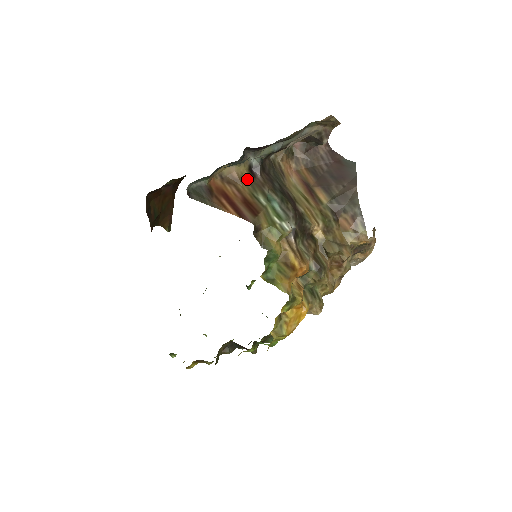
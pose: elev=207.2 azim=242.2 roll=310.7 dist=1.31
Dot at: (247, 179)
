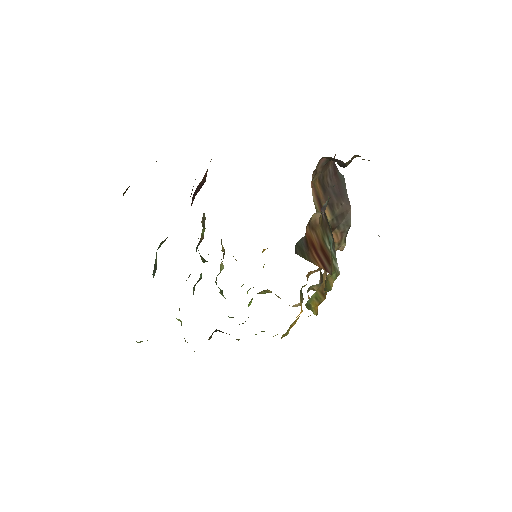
Dot at: (321, 222)
